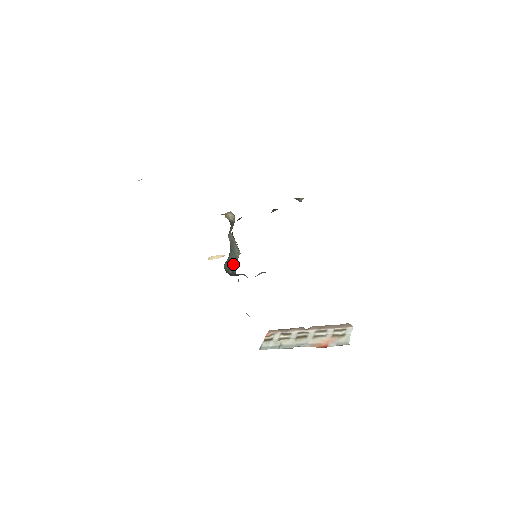
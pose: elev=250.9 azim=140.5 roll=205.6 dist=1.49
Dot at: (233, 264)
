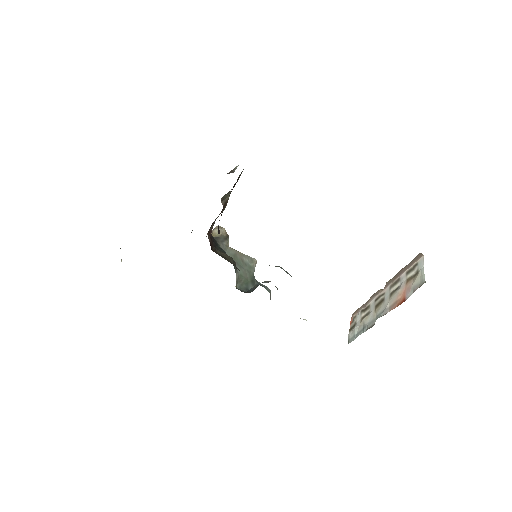
Dot at: (250, 277)
